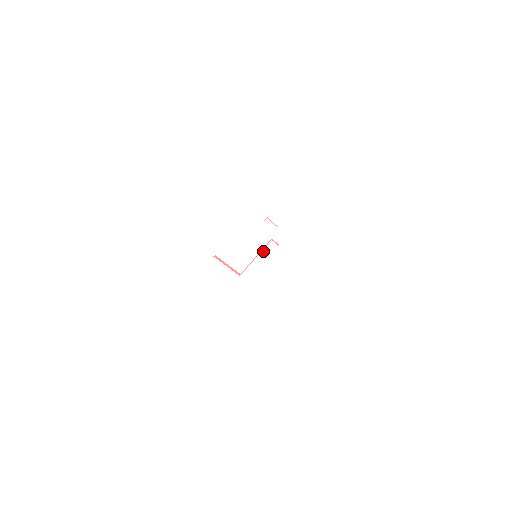
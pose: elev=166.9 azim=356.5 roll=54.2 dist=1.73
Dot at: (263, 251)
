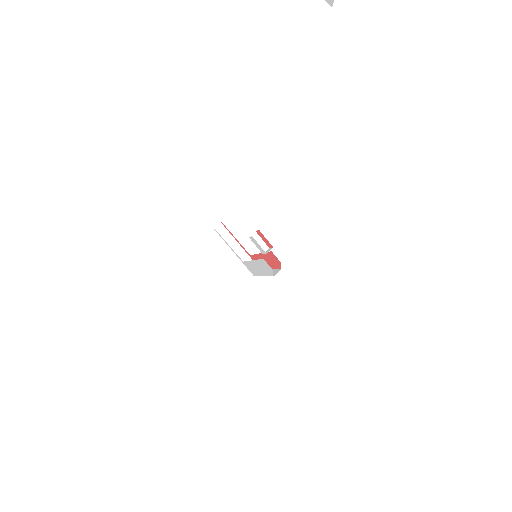
Dot at: (258, 260)
